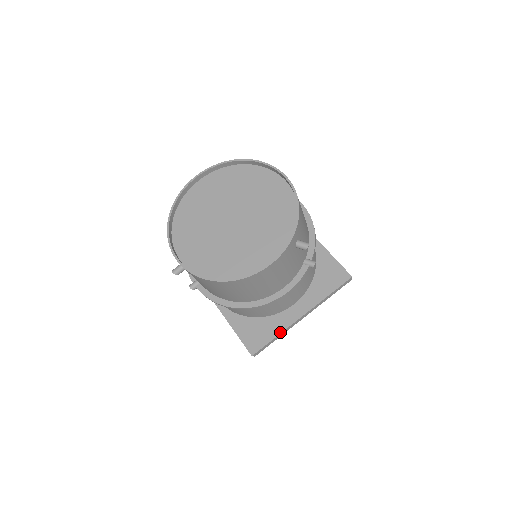
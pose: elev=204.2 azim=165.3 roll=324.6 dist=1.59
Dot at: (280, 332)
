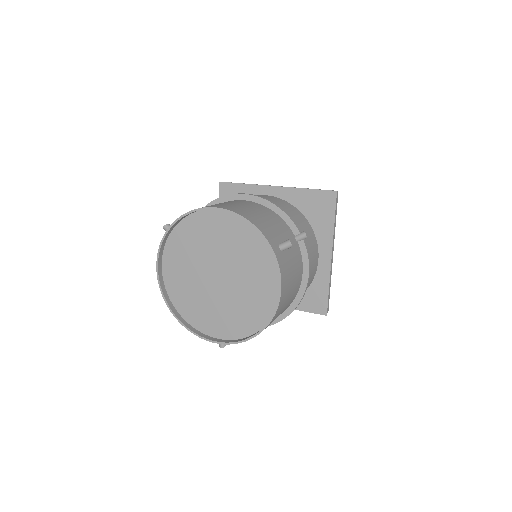
Dot at: (328, 282)
